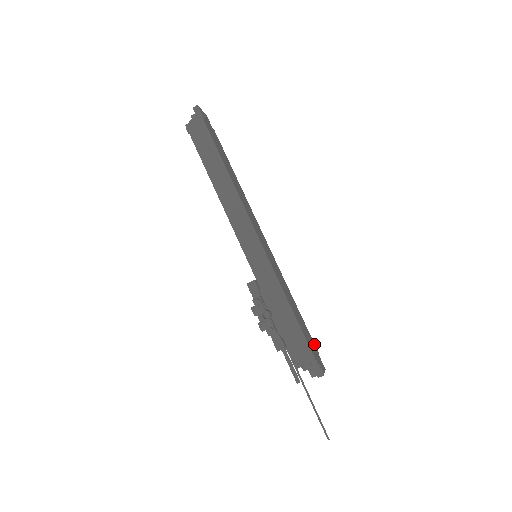
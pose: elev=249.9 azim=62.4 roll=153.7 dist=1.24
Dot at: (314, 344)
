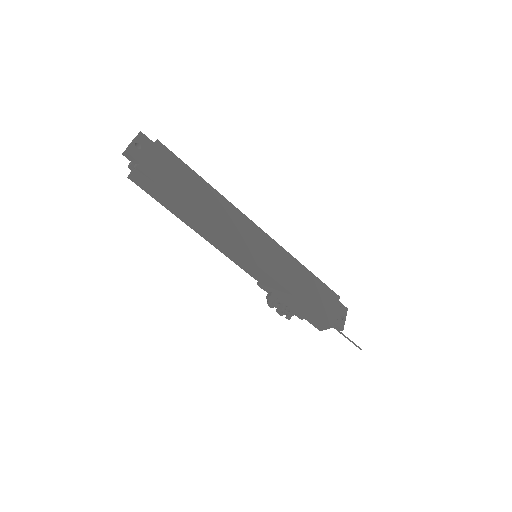
Dot at: (333, 293)
